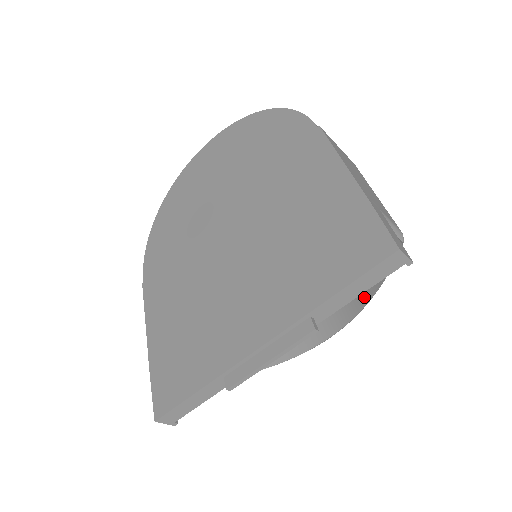
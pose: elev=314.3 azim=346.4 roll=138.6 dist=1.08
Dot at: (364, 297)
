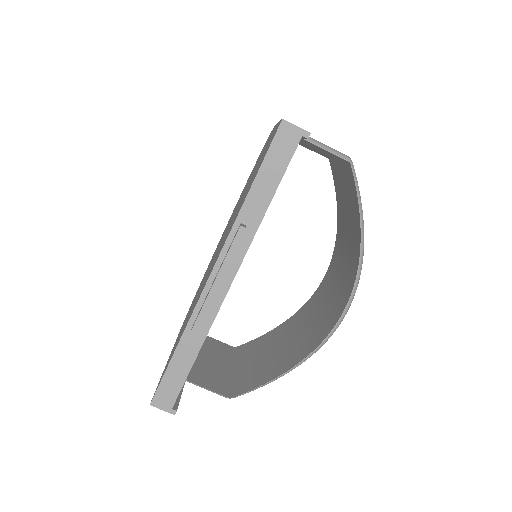
Dot at: (358, 249)
